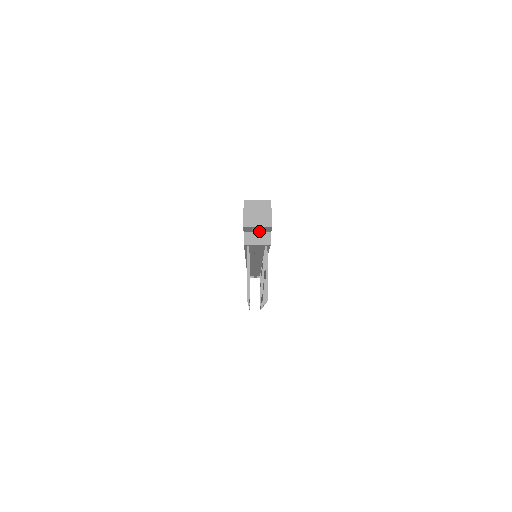
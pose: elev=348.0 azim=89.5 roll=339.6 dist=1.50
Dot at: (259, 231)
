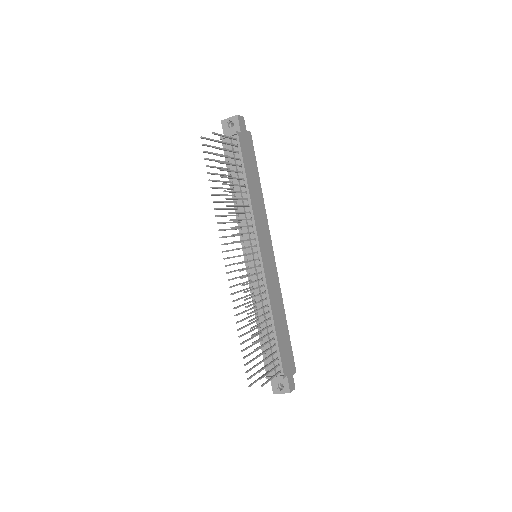
Dot at: occluded
